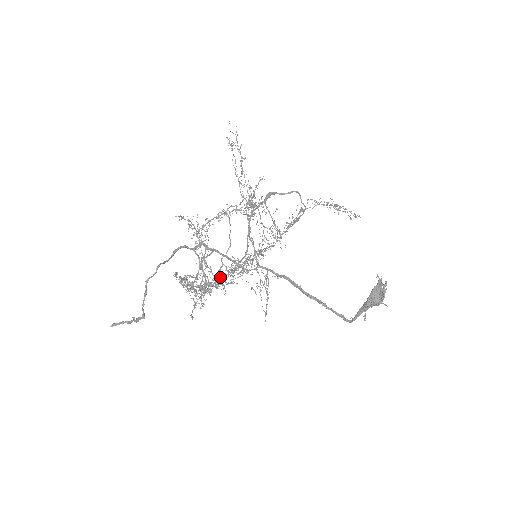
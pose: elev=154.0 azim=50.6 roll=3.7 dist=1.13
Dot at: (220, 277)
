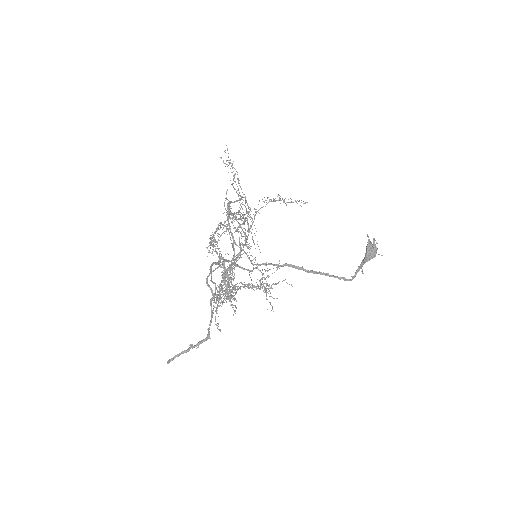
Dot at: occluded
